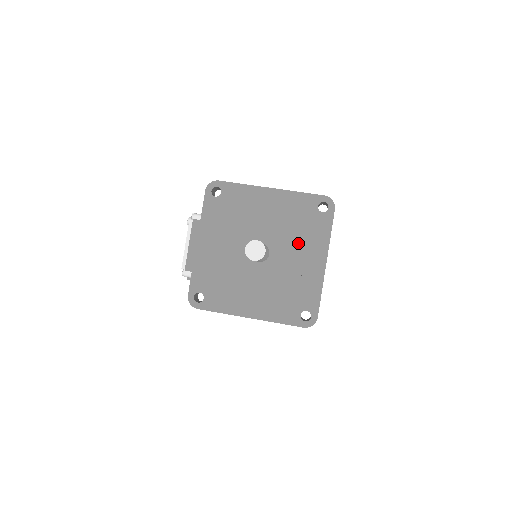
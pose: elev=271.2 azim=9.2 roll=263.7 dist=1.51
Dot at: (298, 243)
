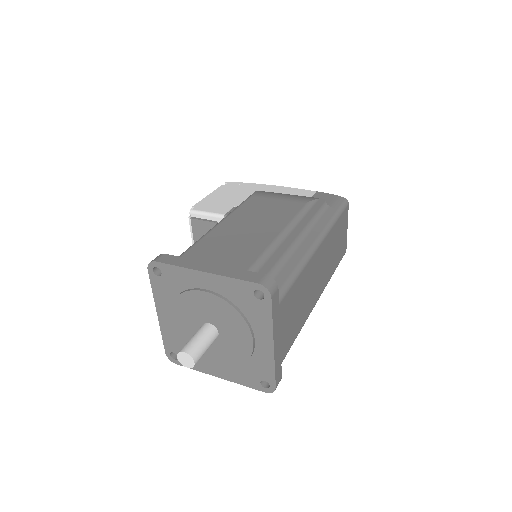
Dot at: (241, 327)
